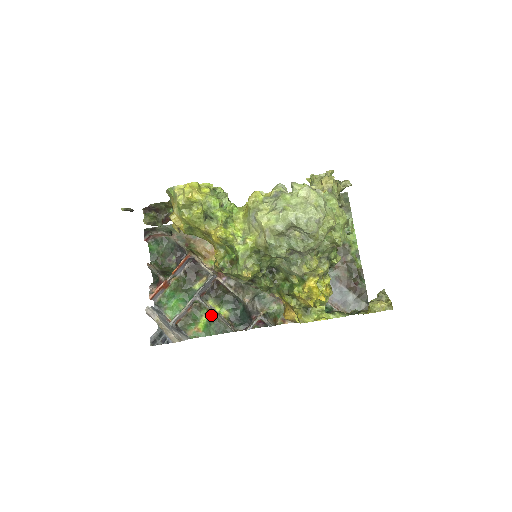
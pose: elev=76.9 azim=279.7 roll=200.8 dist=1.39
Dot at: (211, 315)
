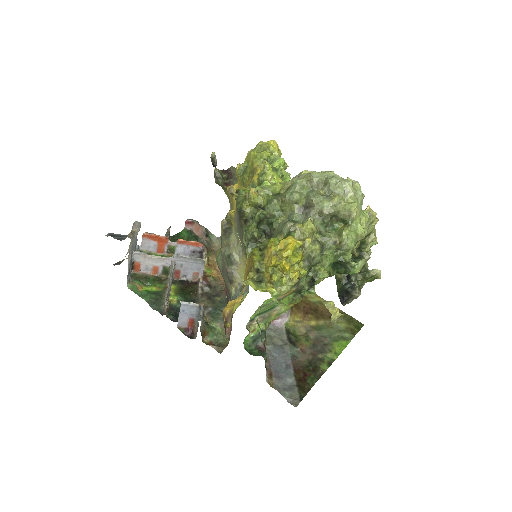
Dot at: (162, 291)
